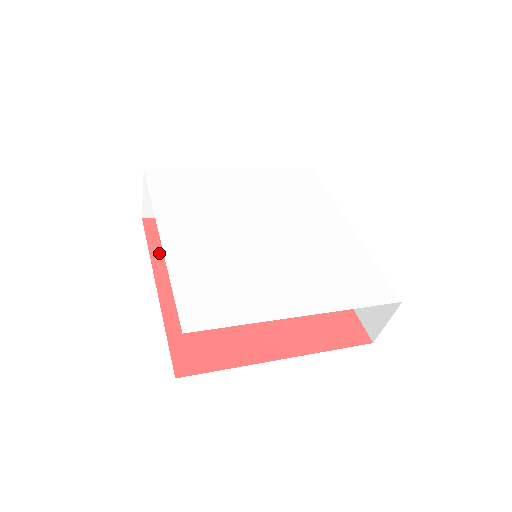
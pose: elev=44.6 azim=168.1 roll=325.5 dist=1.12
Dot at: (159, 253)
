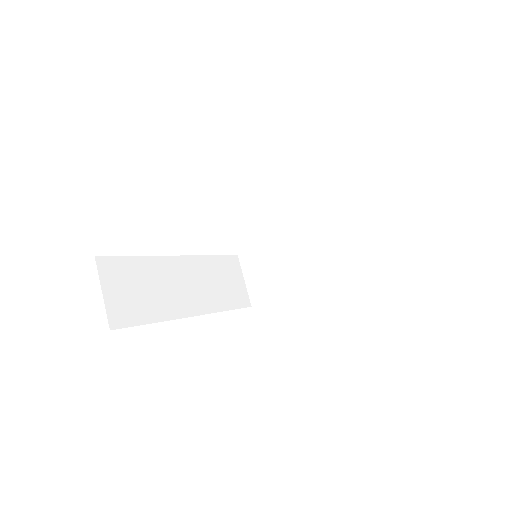
Dot at: occluded
